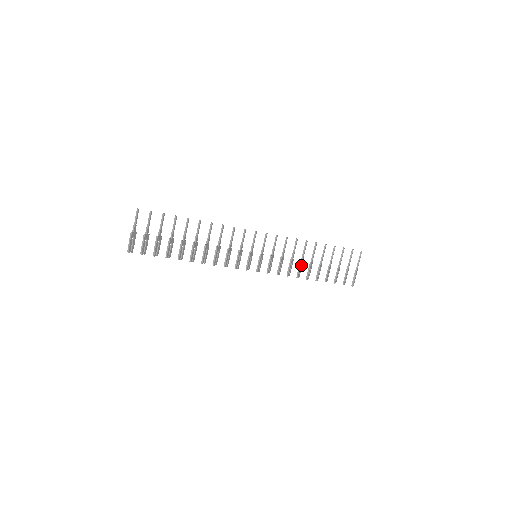
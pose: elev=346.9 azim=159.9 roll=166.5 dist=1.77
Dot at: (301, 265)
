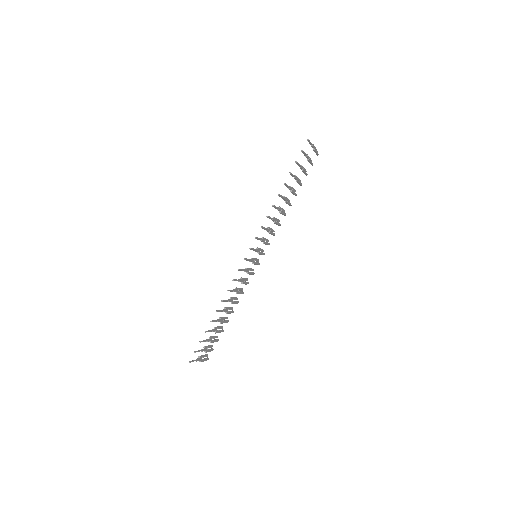
Dot at: occluded
